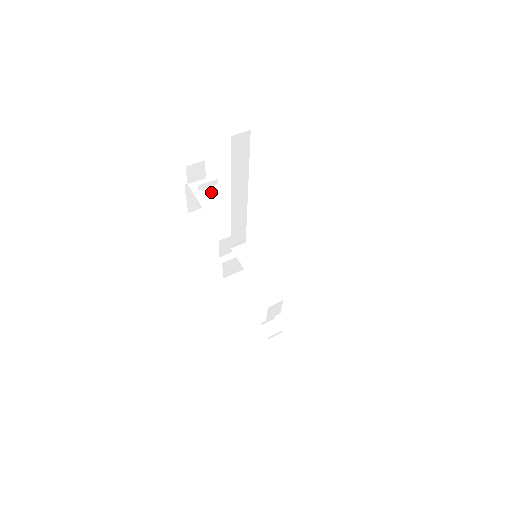
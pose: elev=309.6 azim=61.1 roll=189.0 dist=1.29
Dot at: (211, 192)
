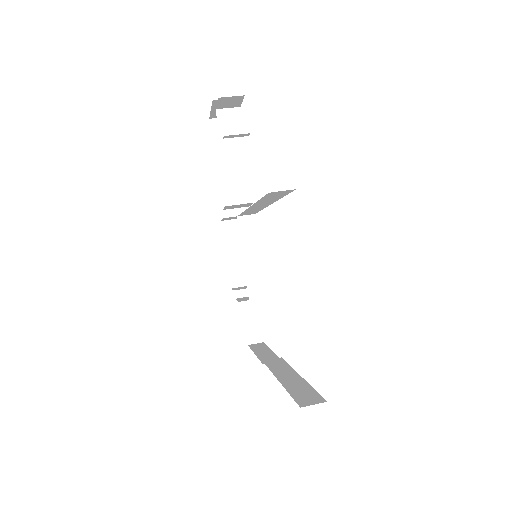
Dot at: (239, 132)
